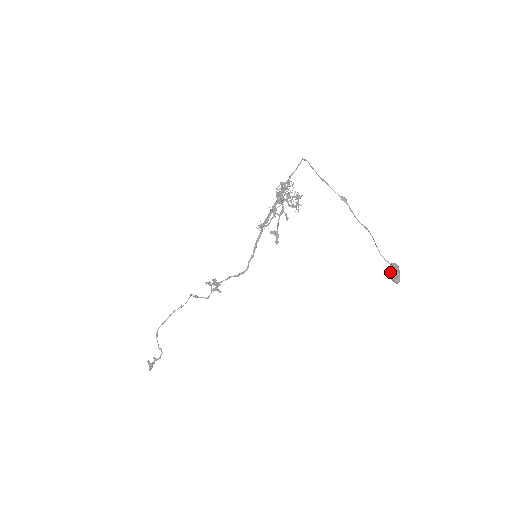
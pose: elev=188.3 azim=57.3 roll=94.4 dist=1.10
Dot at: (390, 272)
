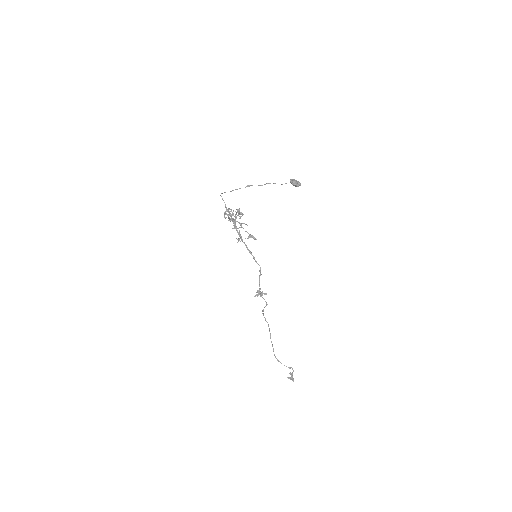
Dot at: occluded
